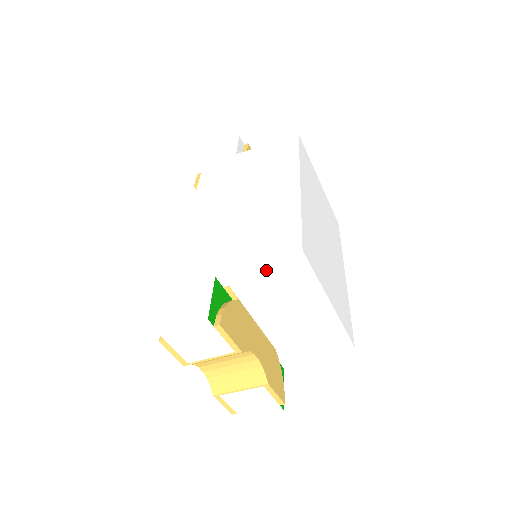
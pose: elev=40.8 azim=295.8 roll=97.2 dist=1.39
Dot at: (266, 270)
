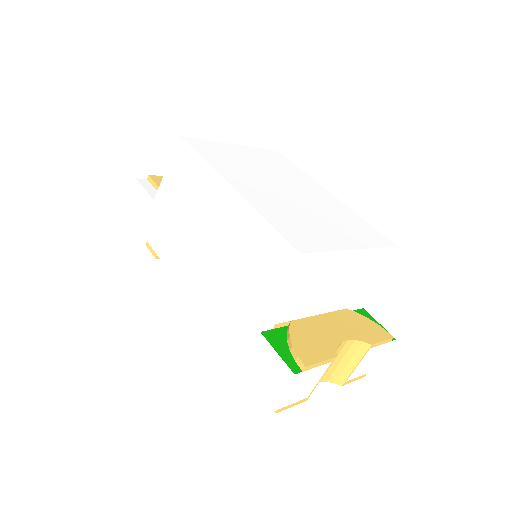
Dot at: (289, 290)
